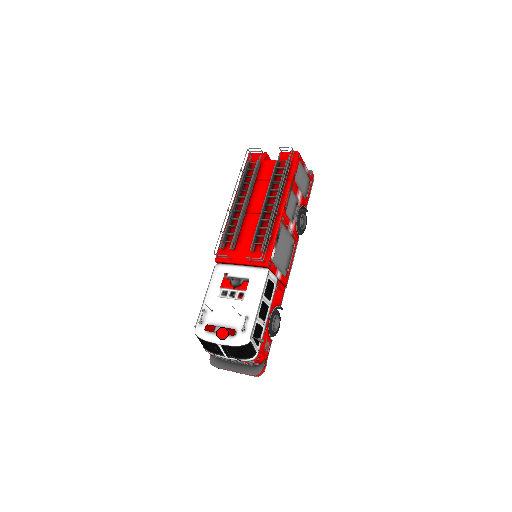
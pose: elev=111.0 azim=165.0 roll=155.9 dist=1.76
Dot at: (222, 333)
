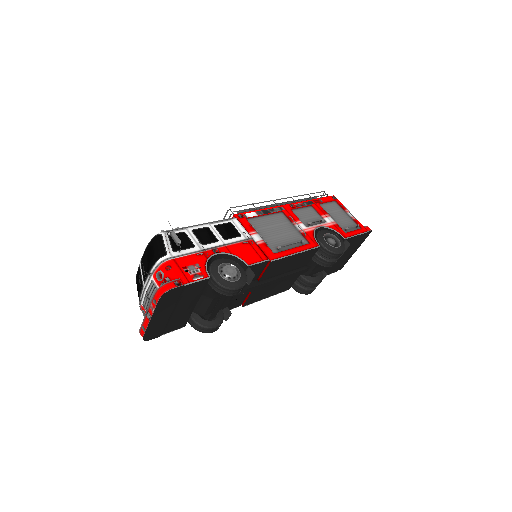
Dot at: occluded
